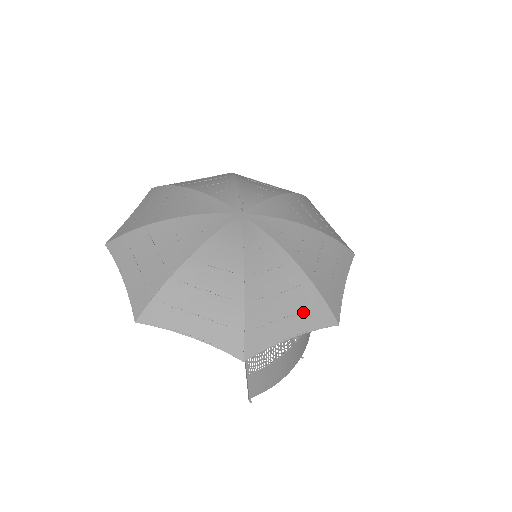
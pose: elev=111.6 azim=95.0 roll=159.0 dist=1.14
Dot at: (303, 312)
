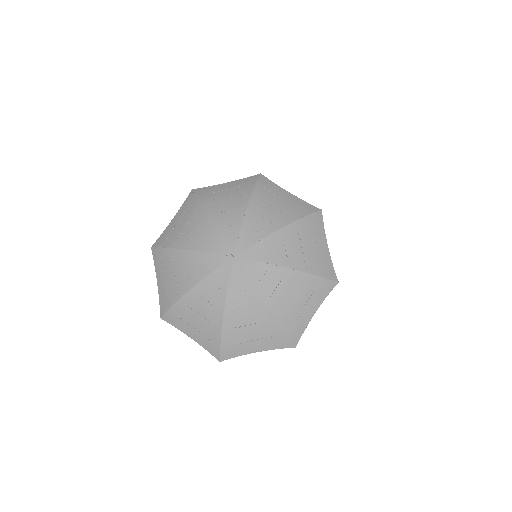
Dot at: (313, 295)
